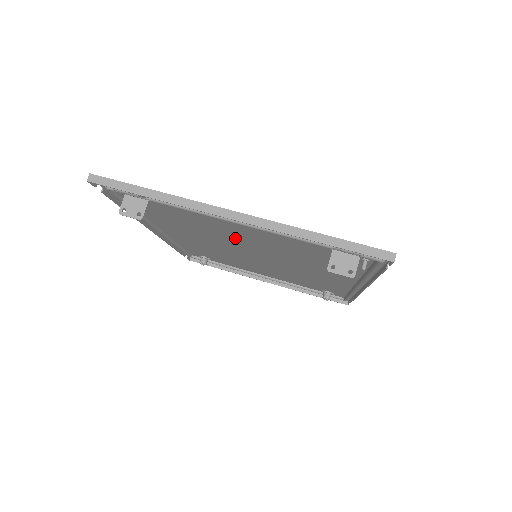
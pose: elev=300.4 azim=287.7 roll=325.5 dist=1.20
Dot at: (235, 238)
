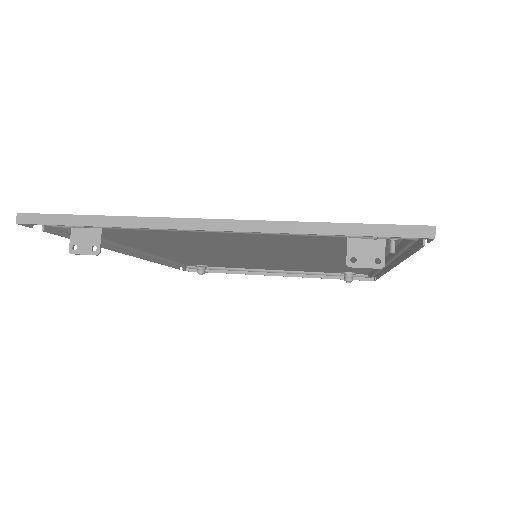
Dot at: (224, 244)
